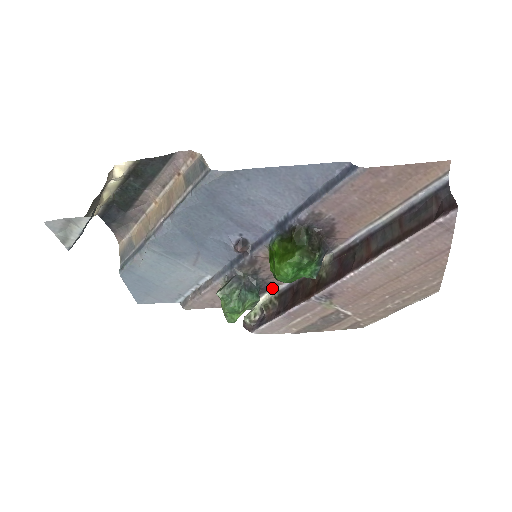
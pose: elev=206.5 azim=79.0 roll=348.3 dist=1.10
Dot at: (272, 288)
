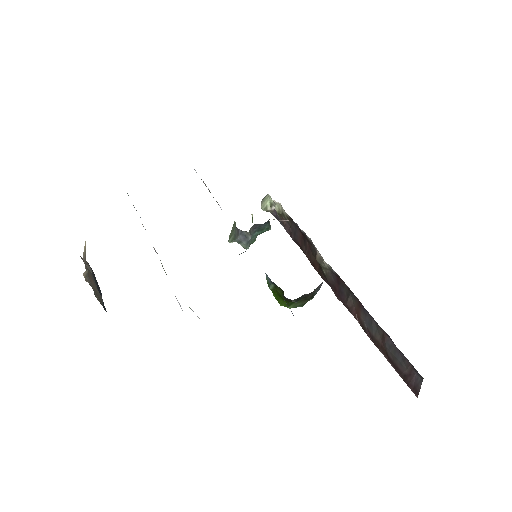
Dot at: occluded
